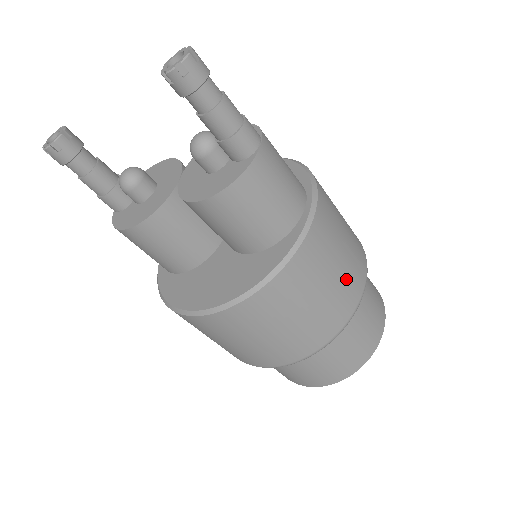
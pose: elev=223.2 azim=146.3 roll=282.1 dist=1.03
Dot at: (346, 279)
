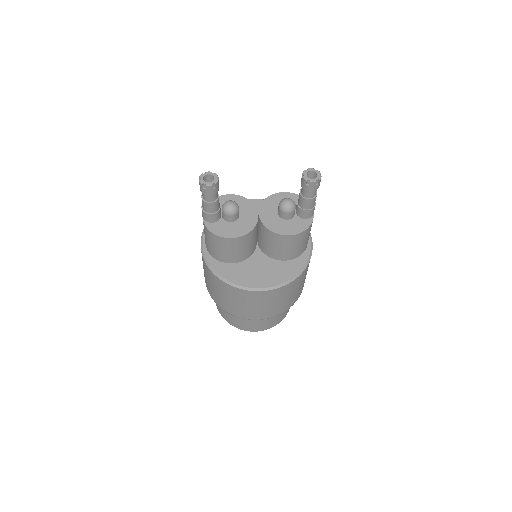
Dot at: occluded
